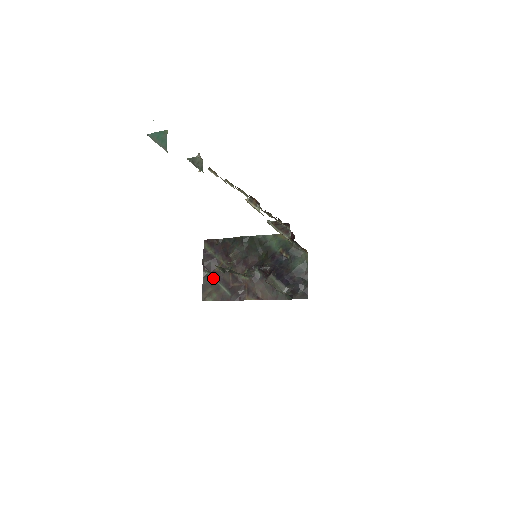
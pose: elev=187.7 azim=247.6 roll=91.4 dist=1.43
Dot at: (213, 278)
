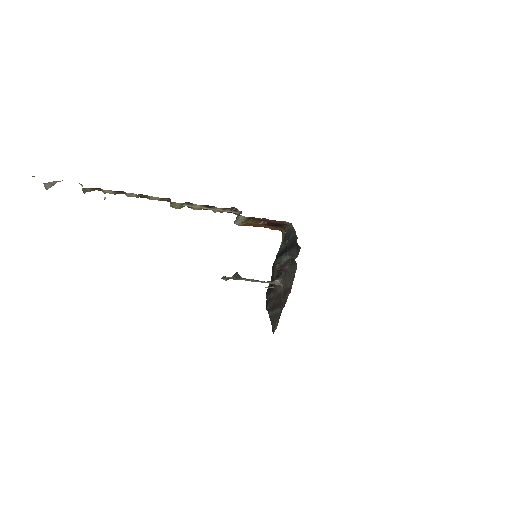
Dot at: (273, 312)
